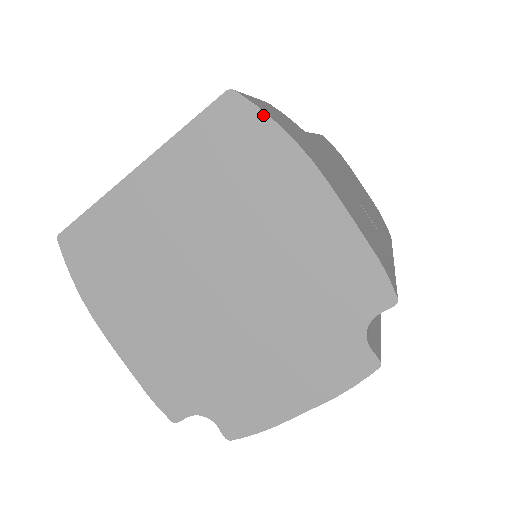
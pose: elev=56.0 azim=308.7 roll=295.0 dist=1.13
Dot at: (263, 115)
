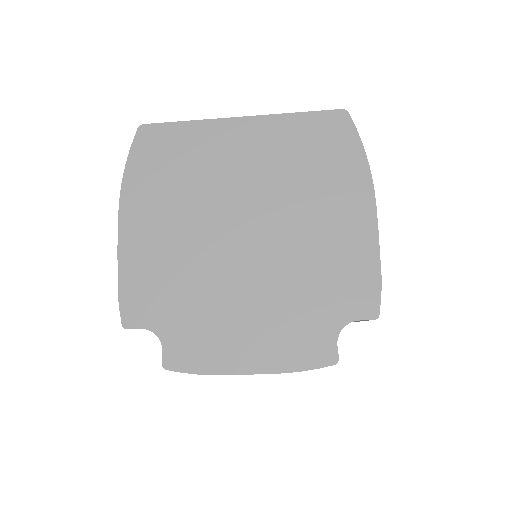
Dot at: (358, 138)
